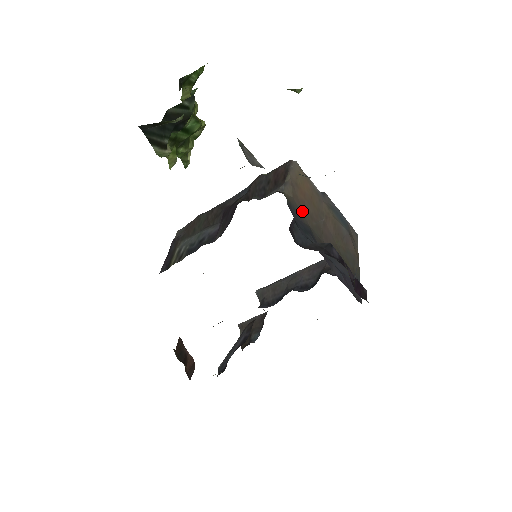
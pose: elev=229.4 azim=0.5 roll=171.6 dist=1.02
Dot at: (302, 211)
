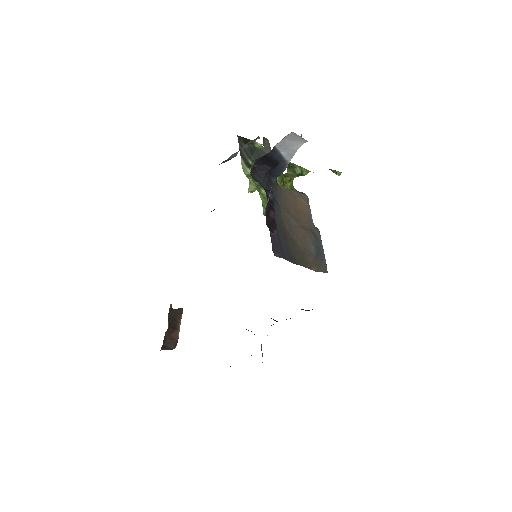
Dot at: (283, 201)
